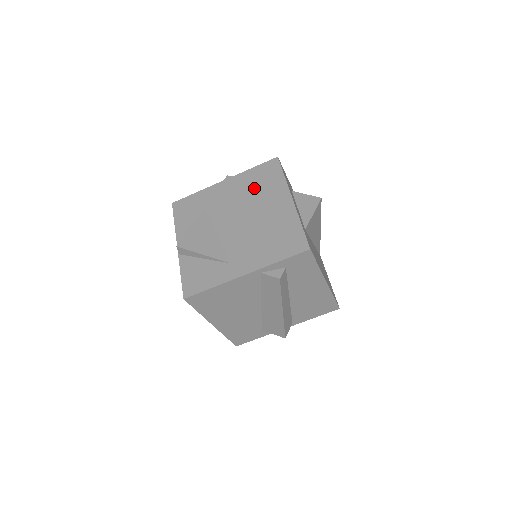
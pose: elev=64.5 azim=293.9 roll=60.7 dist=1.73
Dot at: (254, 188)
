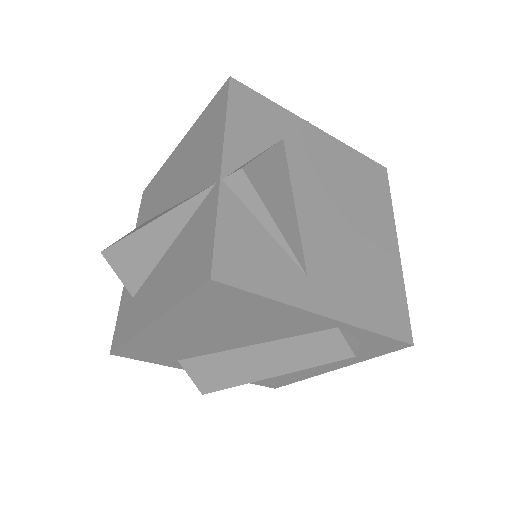
Dot at: (356, 182)
